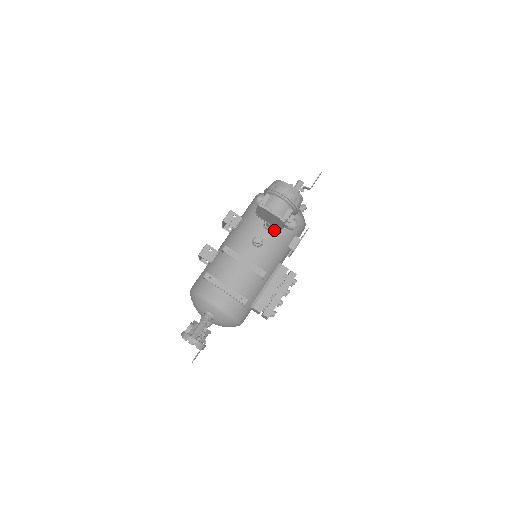
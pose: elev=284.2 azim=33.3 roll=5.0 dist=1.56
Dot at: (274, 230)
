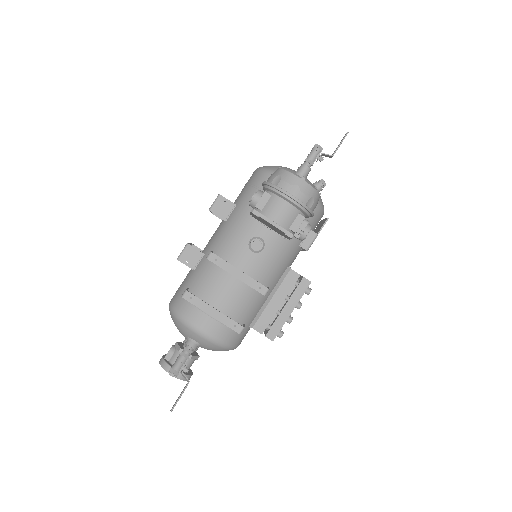
Dot at: occluded
